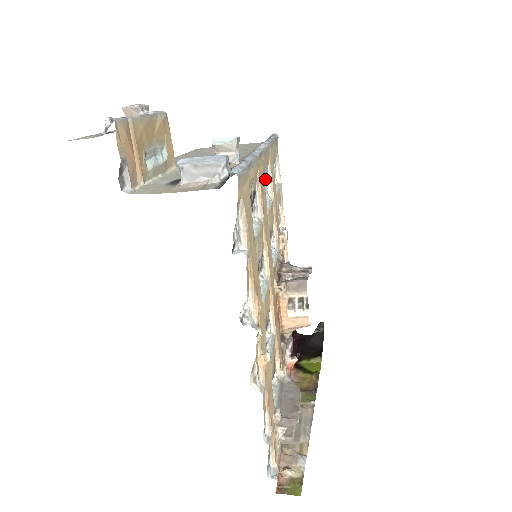
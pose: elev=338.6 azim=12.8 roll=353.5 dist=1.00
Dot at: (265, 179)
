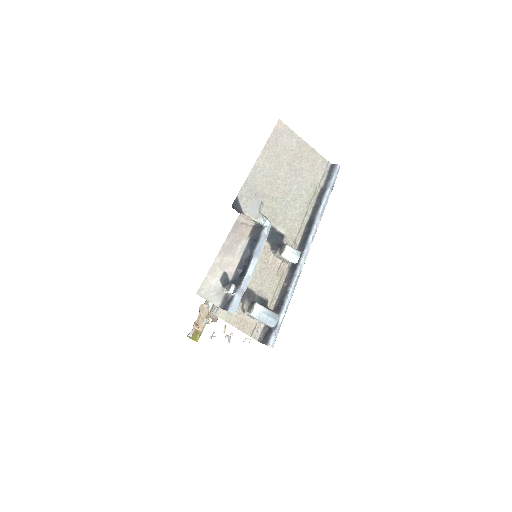
Dot at: occluded
